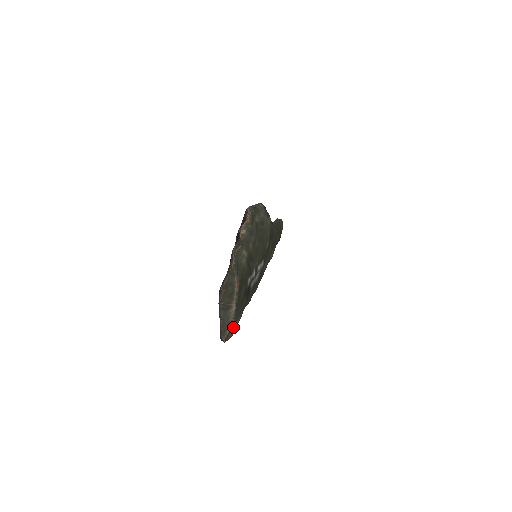
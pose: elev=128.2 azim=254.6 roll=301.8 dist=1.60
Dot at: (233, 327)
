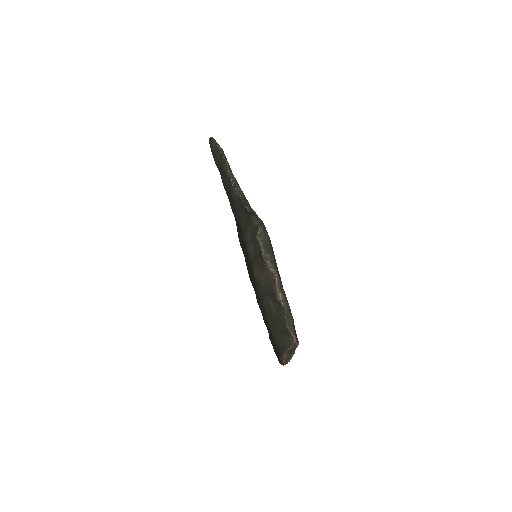
Dot at: occluded
